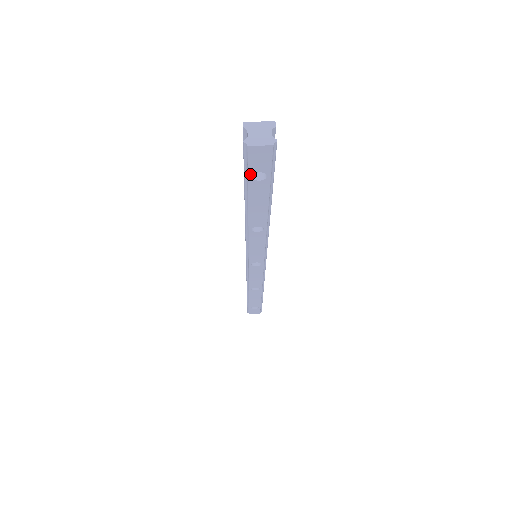
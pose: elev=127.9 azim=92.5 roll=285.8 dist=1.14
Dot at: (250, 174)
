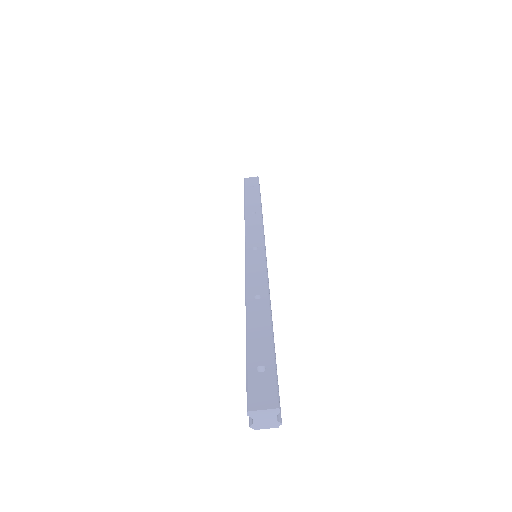
Dot at: occluded
